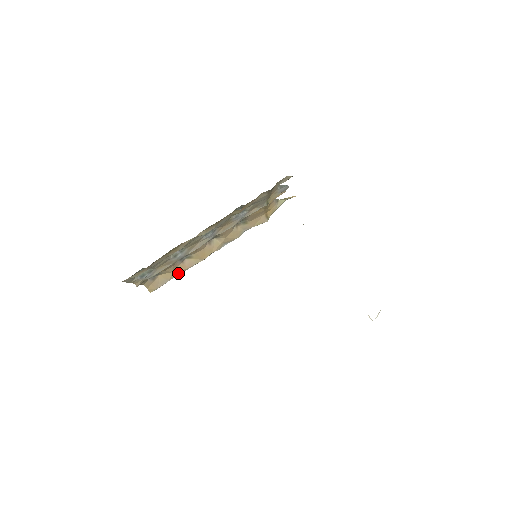
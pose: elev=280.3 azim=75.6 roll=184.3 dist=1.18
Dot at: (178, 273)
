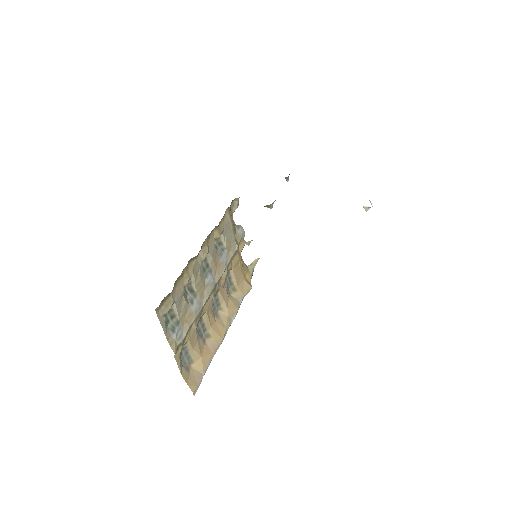
Dot at: (208, 361)
